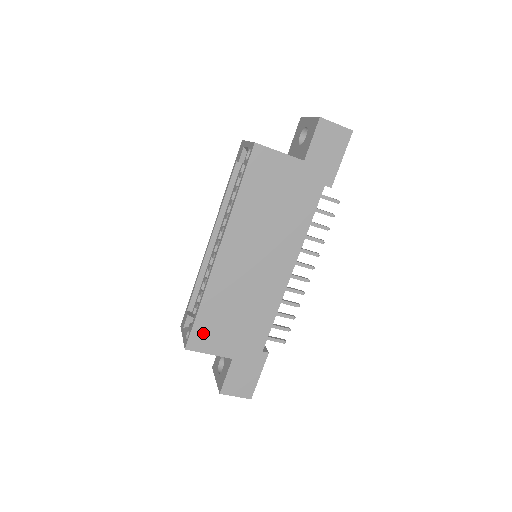
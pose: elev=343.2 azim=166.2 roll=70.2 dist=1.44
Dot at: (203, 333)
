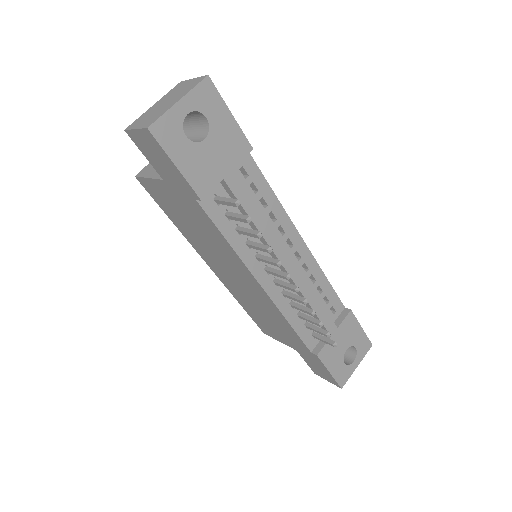
Dot at: (262, 325)
